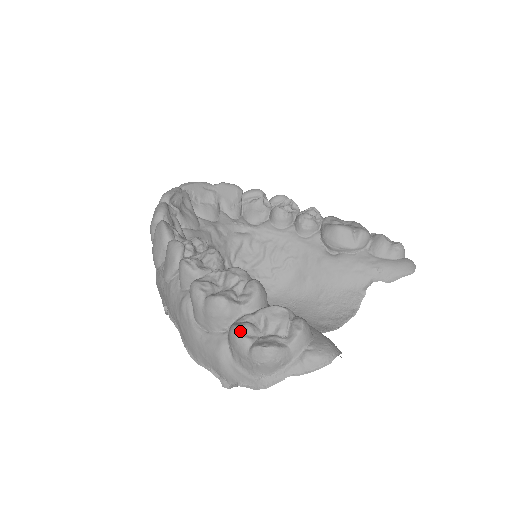
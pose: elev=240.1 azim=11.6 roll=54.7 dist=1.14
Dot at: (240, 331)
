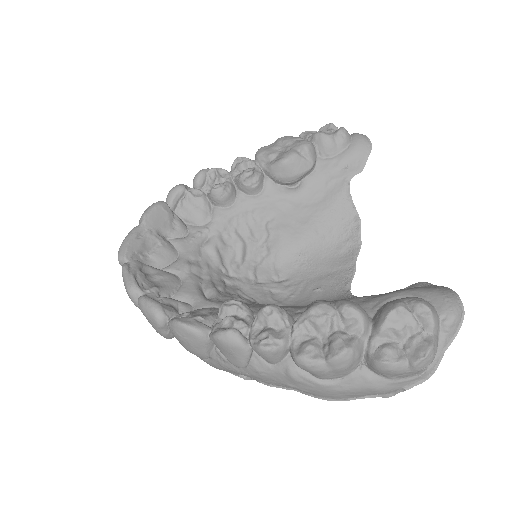
Dot at: (389, 362)
